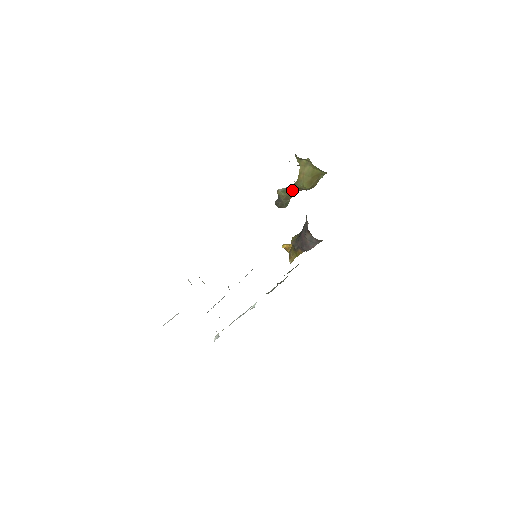
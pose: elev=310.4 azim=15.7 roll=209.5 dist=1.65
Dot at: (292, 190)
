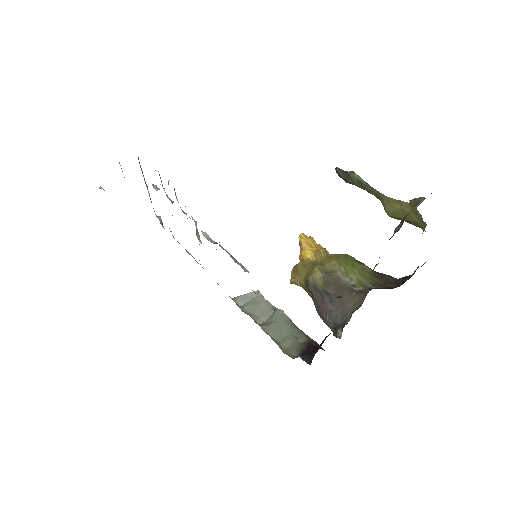
Dot at: (370, 192)
